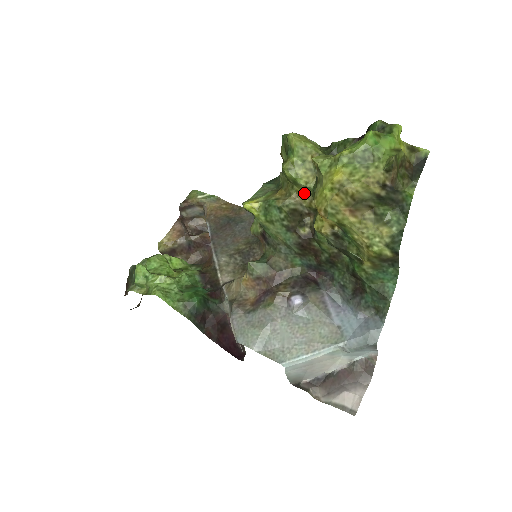
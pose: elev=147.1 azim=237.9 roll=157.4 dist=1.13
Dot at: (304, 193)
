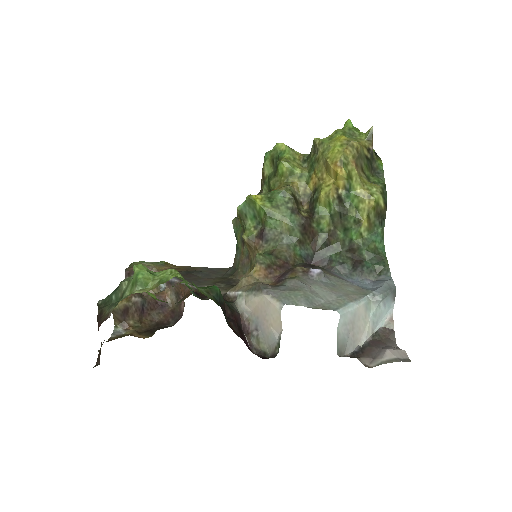
Dot at: (299, 182)
